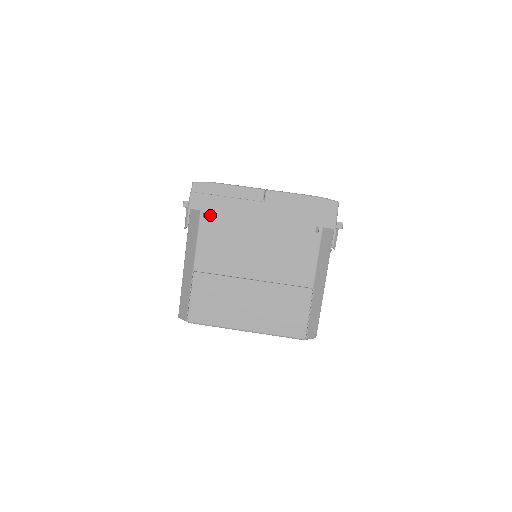
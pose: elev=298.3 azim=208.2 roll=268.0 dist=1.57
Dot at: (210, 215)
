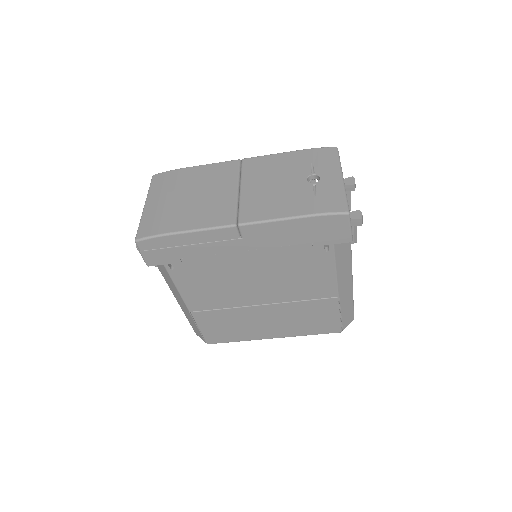
Dot at: (178, 266)
